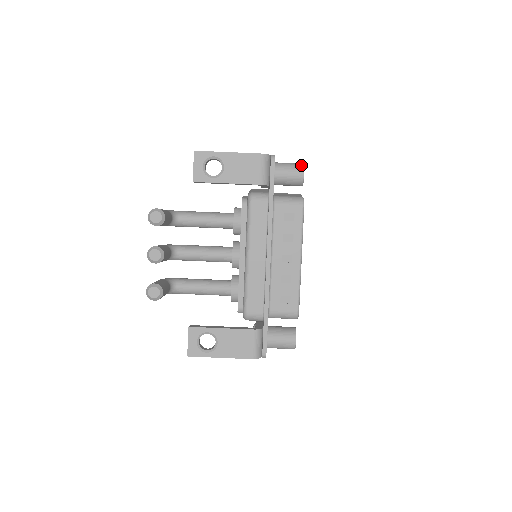
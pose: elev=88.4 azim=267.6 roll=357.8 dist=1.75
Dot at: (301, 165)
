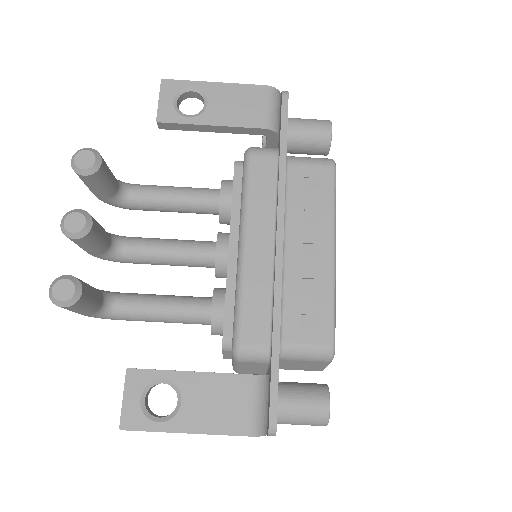
Dot at: (326, 120)
